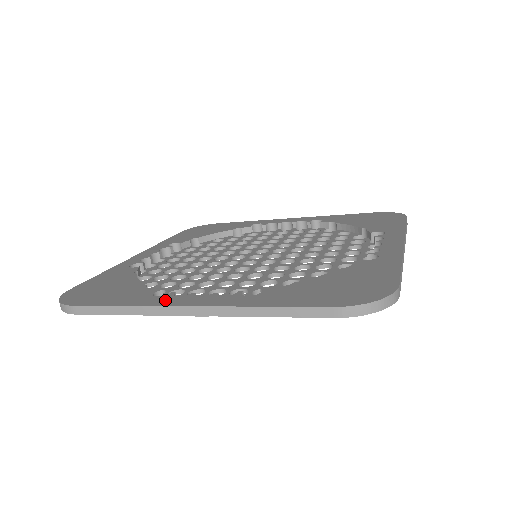
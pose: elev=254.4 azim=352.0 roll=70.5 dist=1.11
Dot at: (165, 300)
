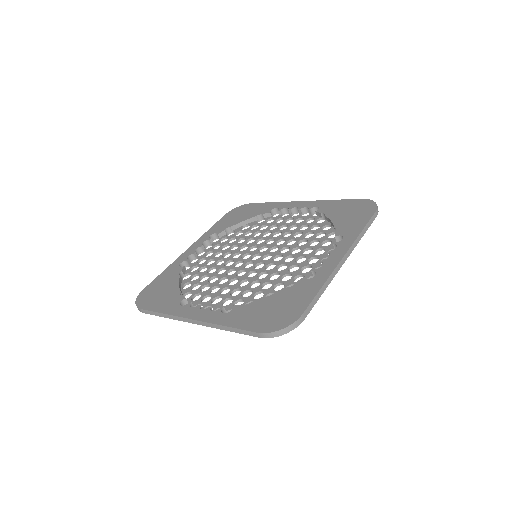
Dot at: (183, 311)
